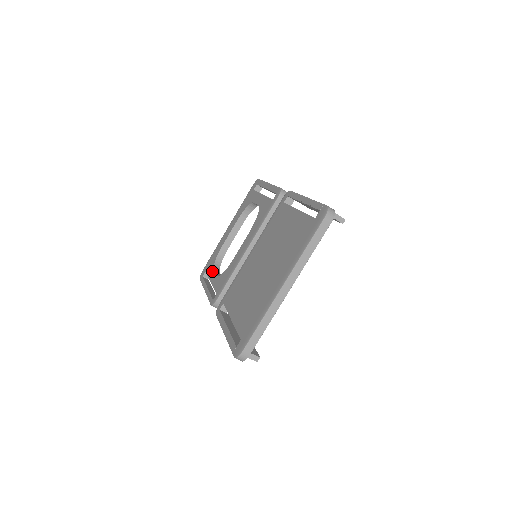
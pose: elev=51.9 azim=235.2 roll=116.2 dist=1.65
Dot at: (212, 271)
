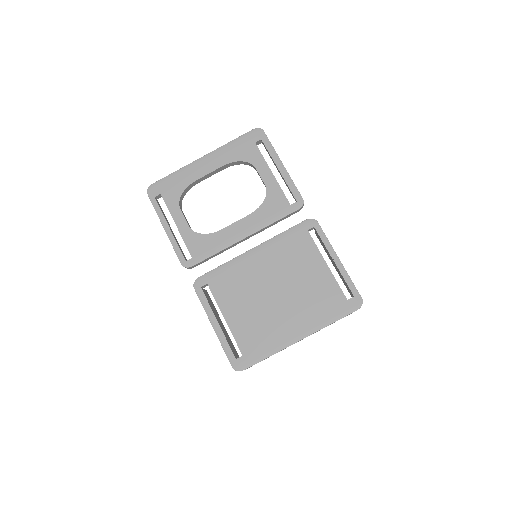
Dot at: (178, 209)
